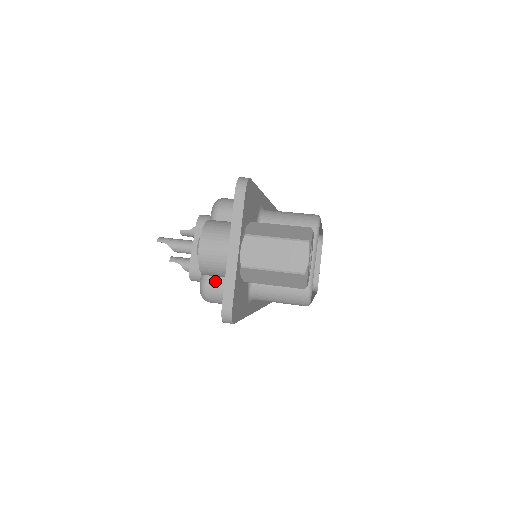
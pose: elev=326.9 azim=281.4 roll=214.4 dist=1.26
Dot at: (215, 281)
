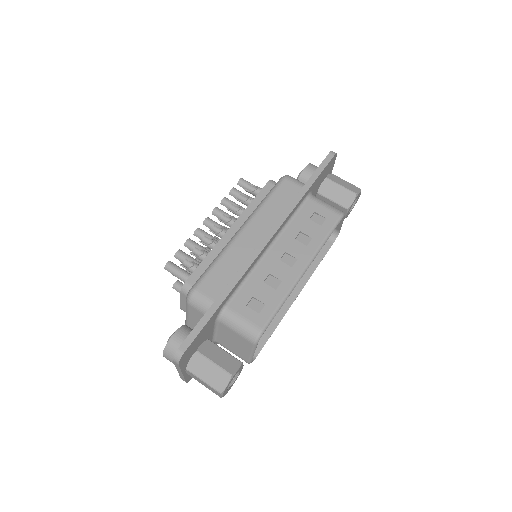
Dot at: occluded
